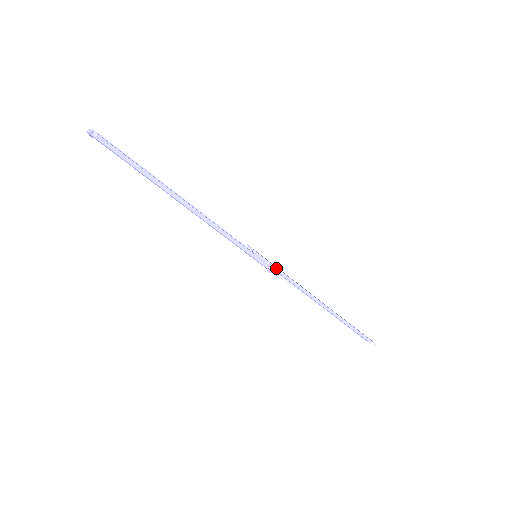
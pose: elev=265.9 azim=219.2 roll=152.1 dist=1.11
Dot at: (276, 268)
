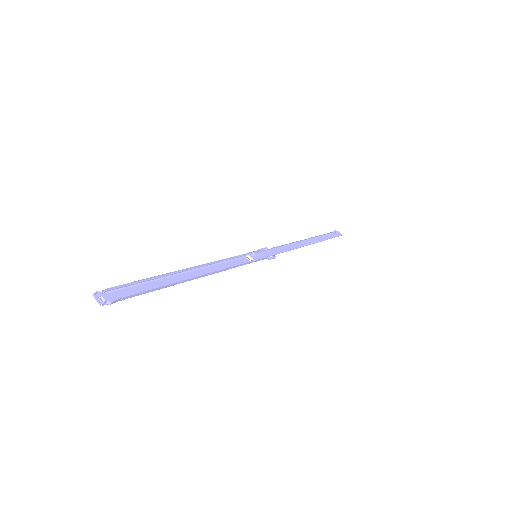
Dot at: (271, 249)
